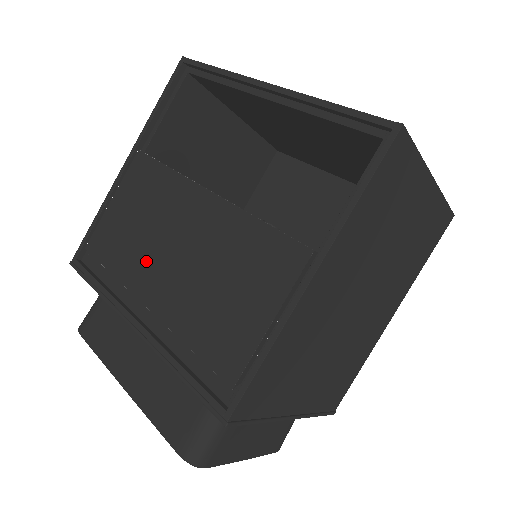
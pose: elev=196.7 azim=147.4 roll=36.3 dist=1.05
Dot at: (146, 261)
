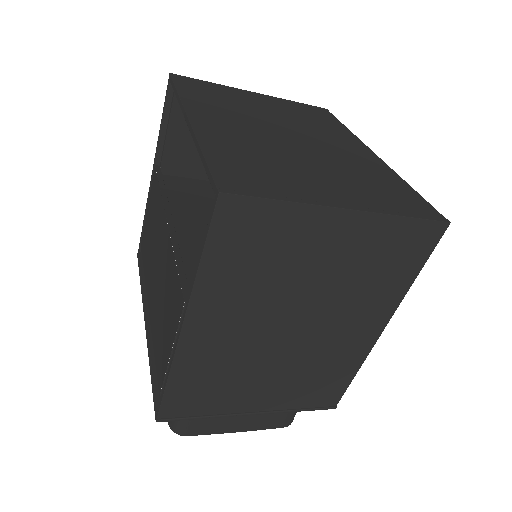
Dot at: (150, 269)
